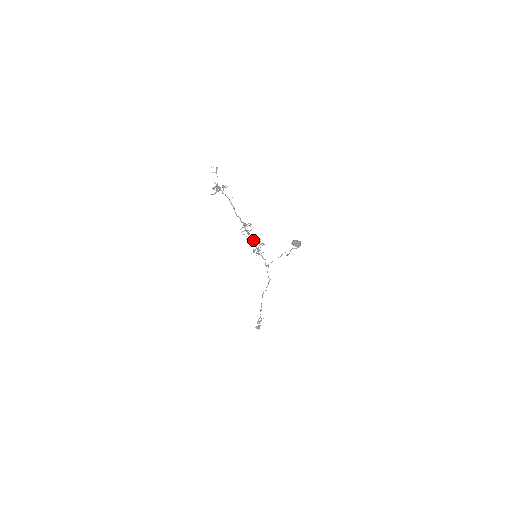
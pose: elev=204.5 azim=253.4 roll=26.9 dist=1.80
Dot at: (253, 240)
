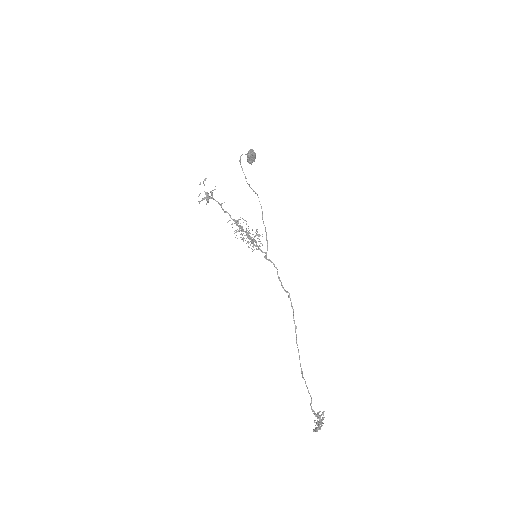
Dot at: (246, 233)
